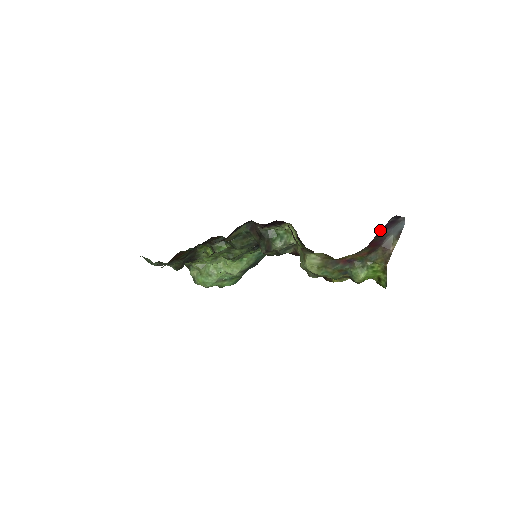
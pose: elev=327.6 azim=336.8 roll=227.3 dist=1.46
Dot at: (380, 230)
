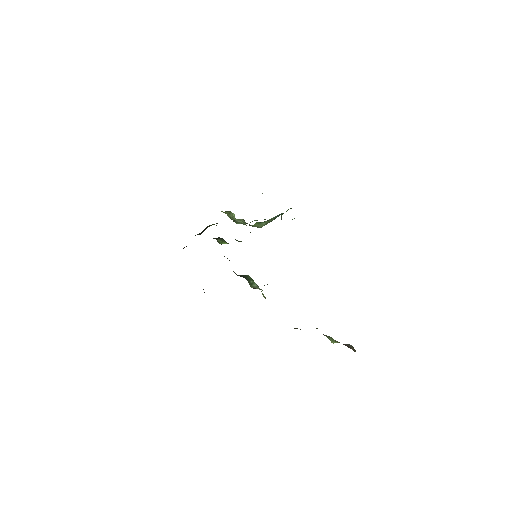
Dot at: occluded
